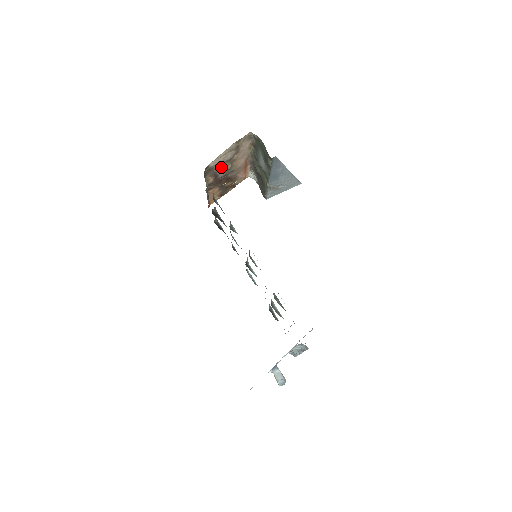
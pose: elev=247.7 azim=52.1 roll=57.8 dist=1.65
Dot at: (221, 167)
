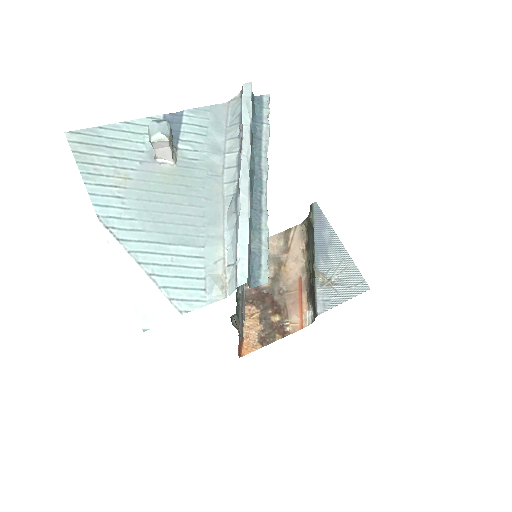
Dot at: occluded
